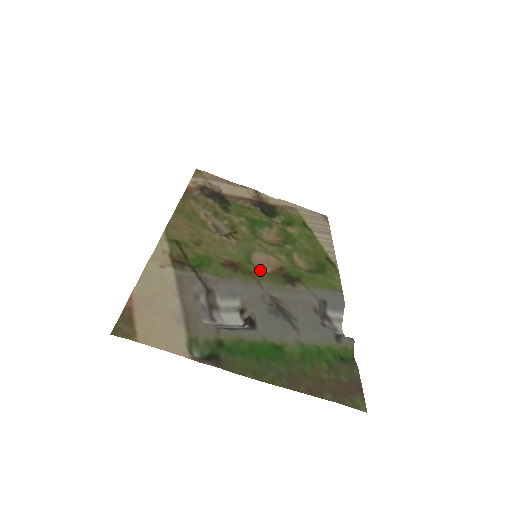
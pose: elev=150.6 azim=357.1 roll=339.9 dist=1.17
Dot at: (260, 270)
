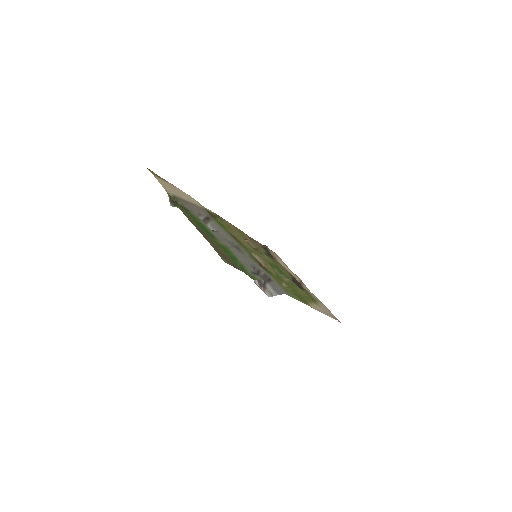
Dot at: (249, 251)
